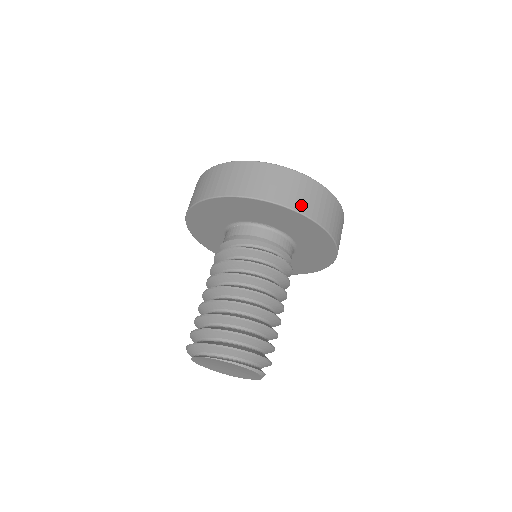
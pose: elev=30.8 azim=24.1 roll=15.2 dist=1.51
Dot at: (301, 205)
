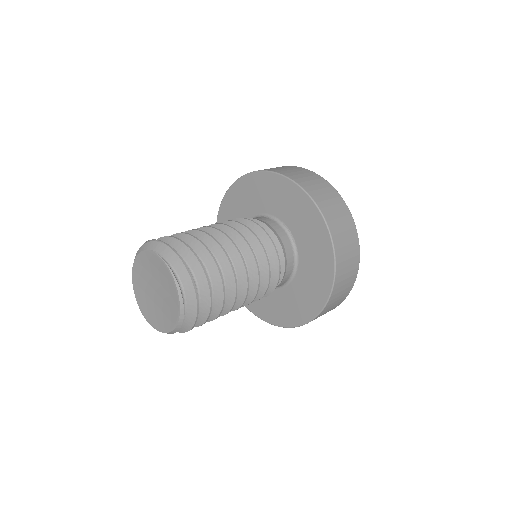
Dot at: (338, 241)
